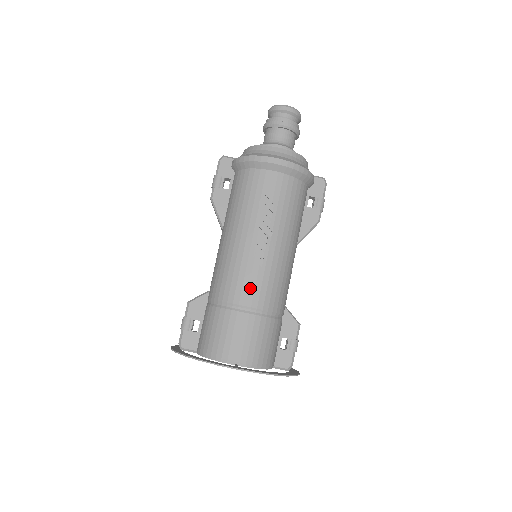
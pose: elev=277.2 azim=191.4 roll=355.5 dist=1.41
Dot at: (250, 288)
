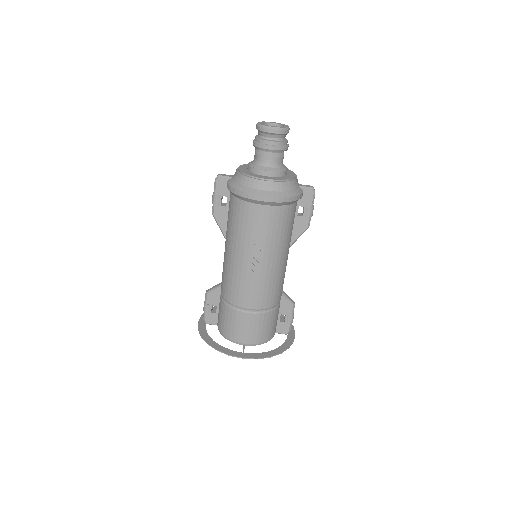
Dot at: (249, 296)
